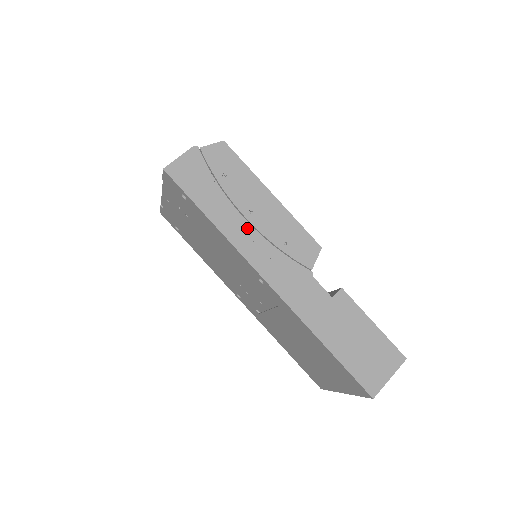
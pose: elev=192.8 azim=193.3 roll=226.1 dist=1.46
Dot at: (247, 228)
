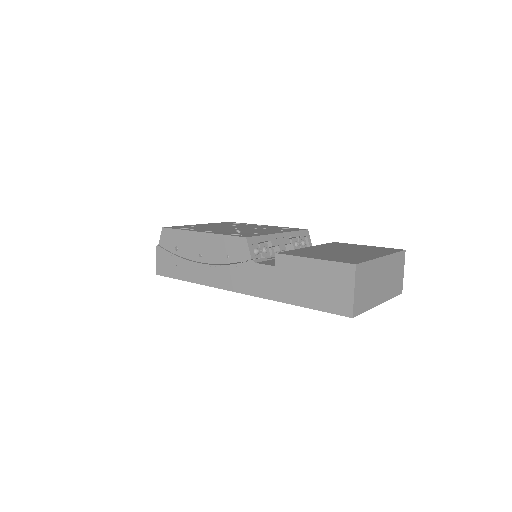
Dot at: (206, 268)
